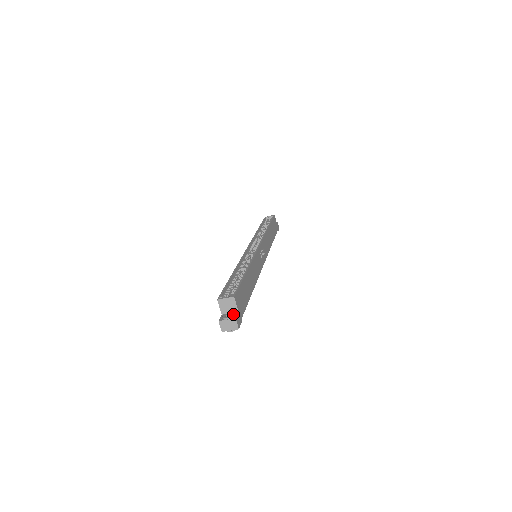
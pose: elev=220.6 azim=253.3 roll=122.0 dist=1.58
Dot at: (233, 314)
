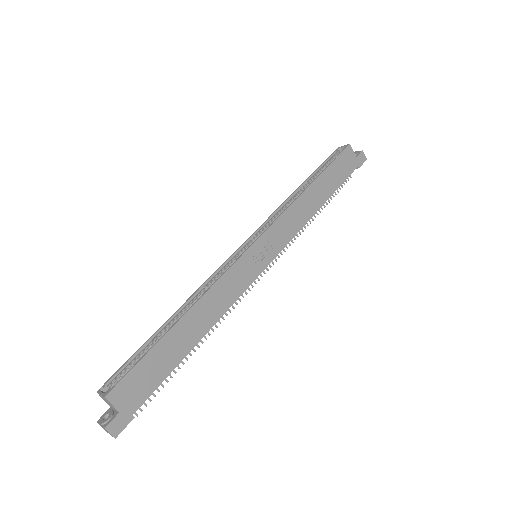
Dot at: (109, 417)
